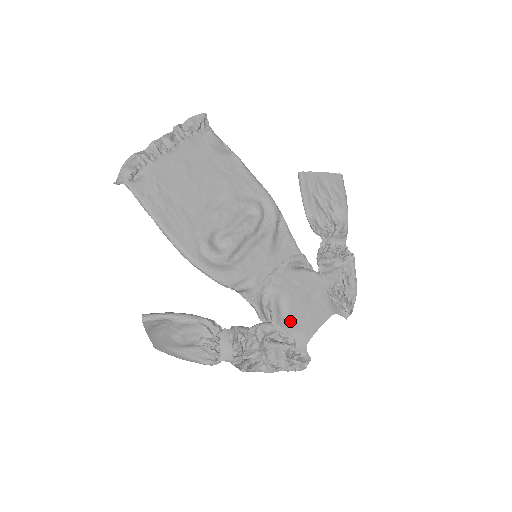
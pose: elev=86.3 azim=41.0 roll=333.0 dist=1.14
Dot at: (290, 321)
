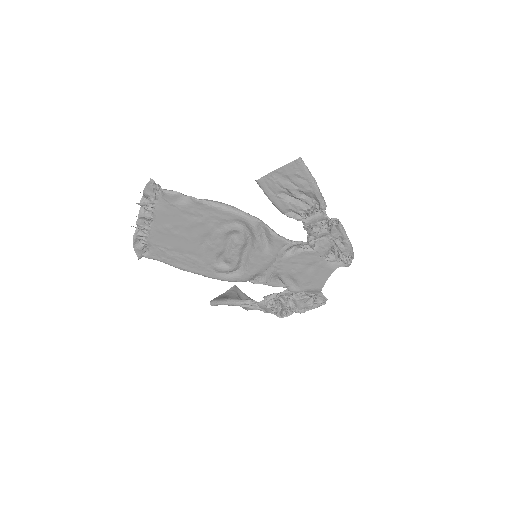
Dot at: (301, 286)
